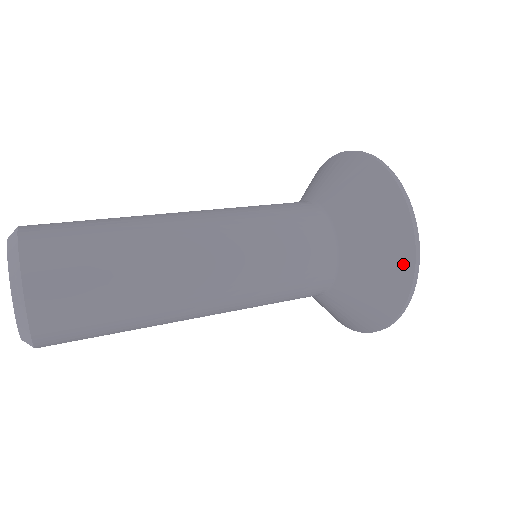
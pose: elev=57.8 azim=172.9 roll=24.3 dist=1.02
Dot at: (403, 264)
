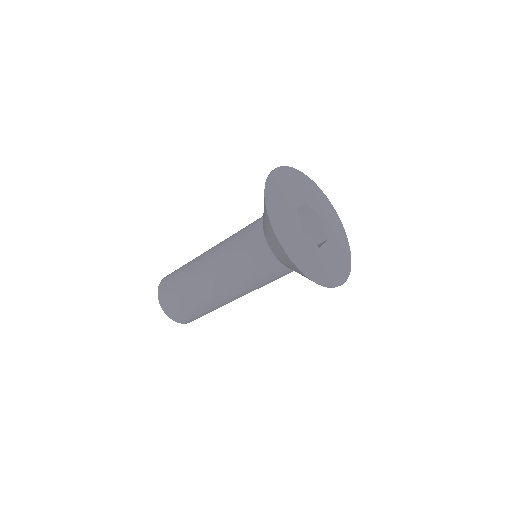
Dot at: occluded
